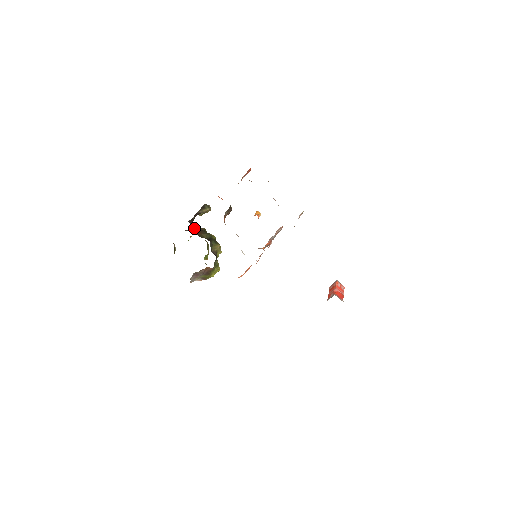
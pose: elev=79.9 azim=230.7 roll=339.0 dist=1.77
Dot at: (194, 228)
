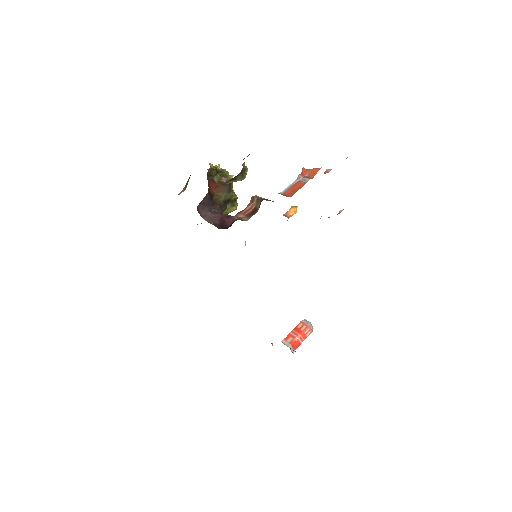
Dot at: (219, 176)
